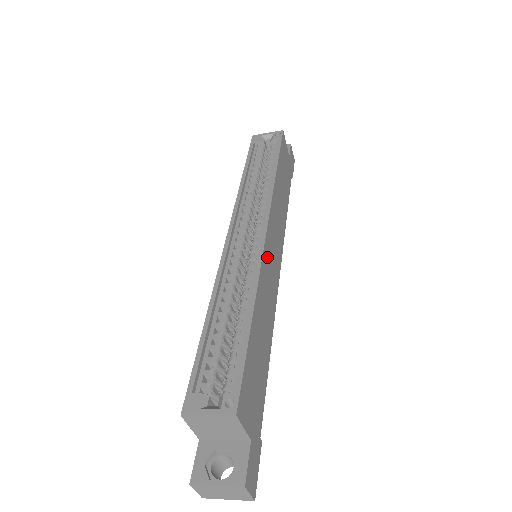
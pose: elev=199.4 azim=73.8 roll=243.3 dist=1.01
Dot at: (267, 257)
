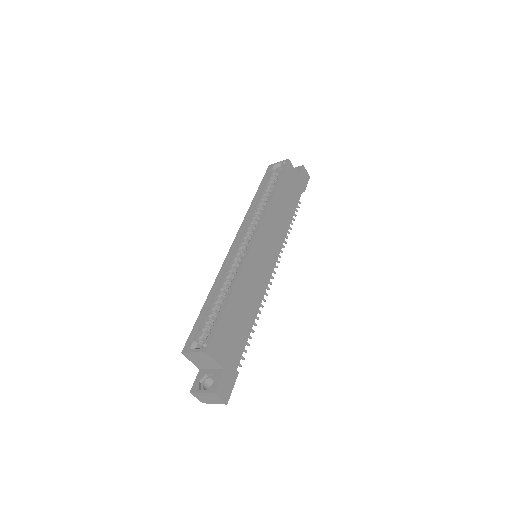
Dot at: (254, 257)
